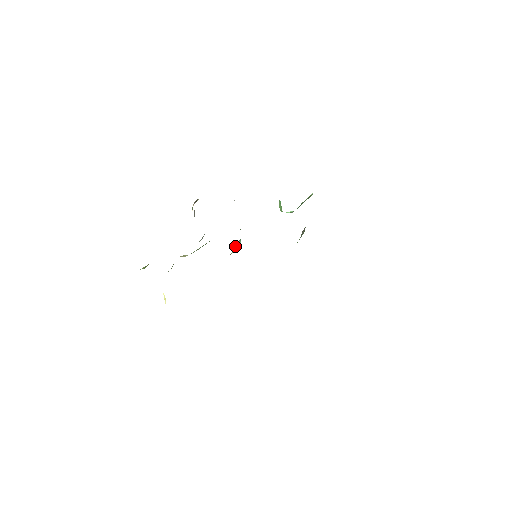
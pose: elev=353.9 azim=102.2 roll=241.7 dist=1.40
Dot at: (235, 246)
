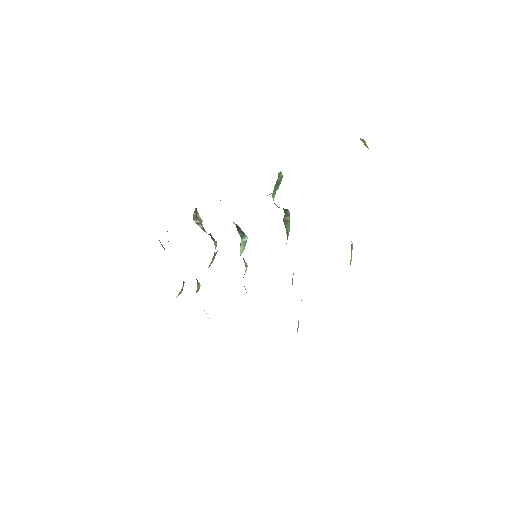
Dot at: (240, 247)
